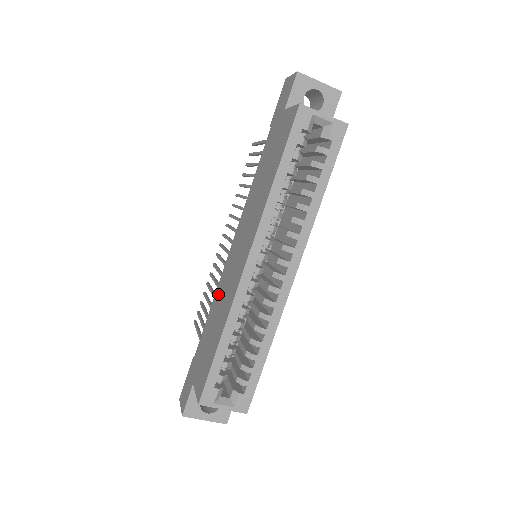
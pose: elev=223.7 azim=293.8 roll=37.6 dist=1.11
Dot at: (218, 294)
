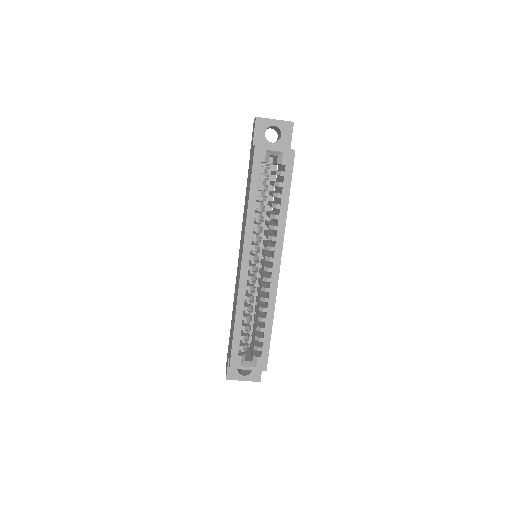
Dot at: (235, 288)
